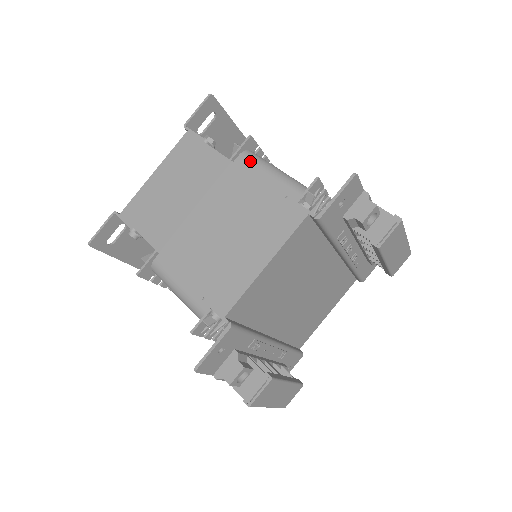
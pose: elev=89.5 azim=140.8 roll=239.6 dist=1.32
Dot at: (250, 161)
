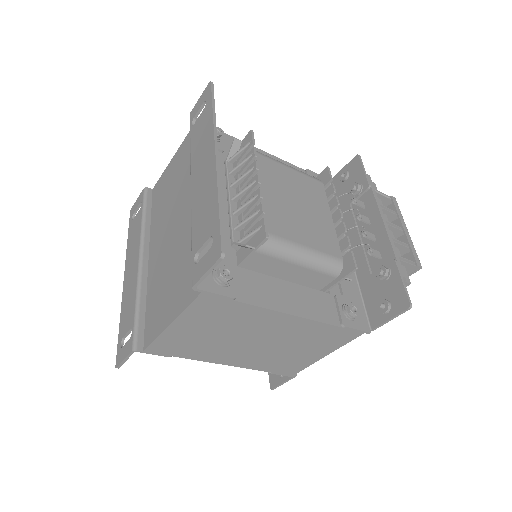
Dot at: (270, 256)
